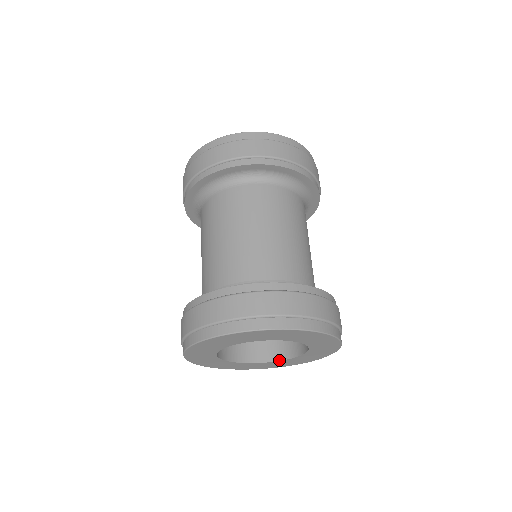
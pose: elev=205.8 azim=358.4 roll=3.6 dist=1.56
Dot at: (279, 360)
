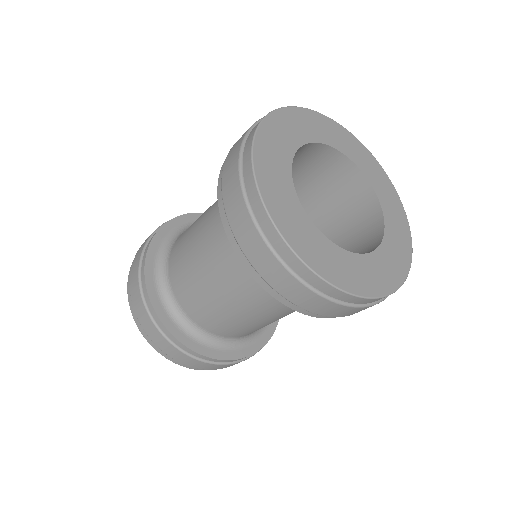
Dot at: occluded
